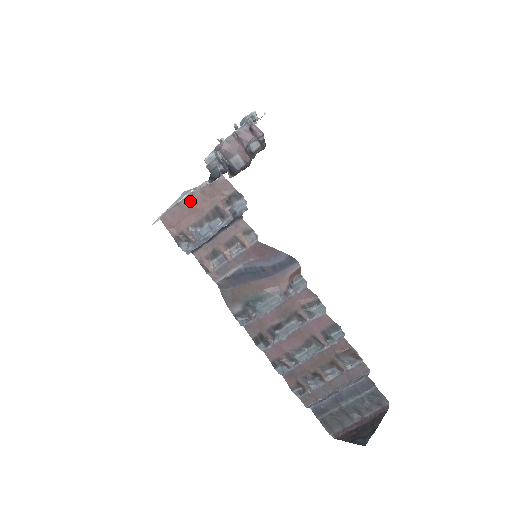
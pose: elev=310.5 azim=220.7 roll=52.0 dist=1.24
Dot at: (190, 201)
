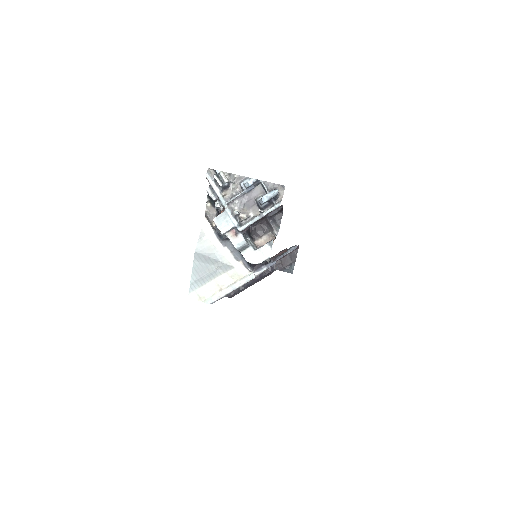
Dot at: (239, 287)
